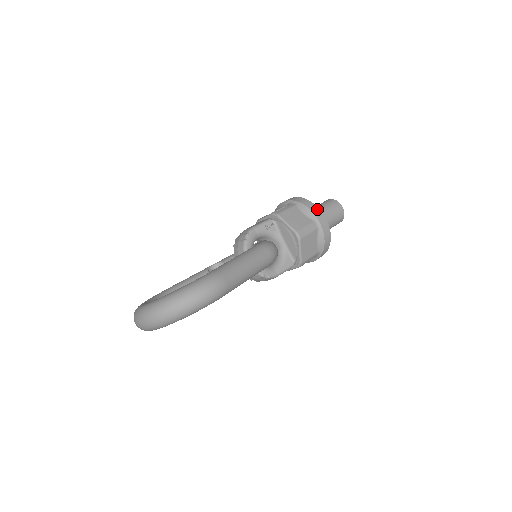
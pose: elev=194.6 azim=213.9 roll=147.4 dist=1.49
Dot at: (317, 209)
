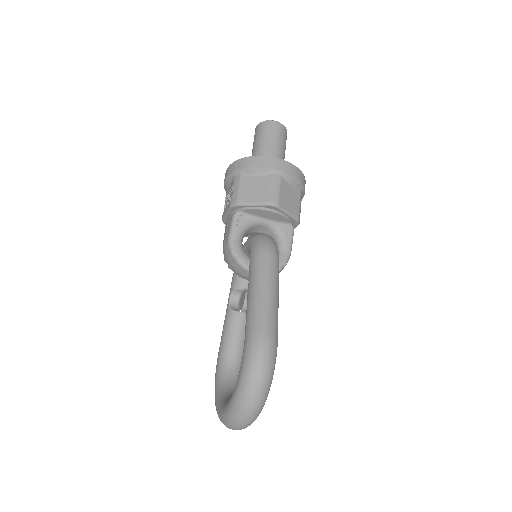
Dot at: (262, 159)
